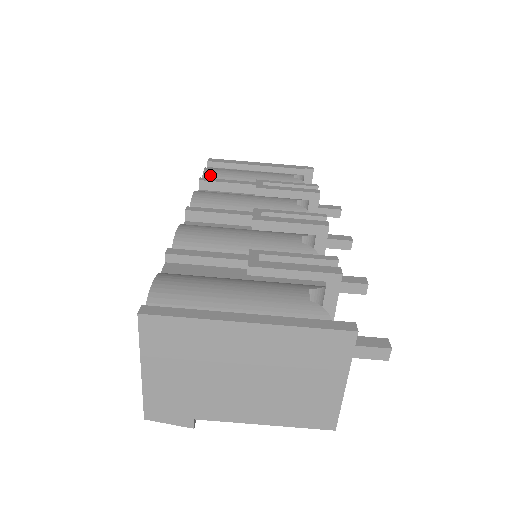
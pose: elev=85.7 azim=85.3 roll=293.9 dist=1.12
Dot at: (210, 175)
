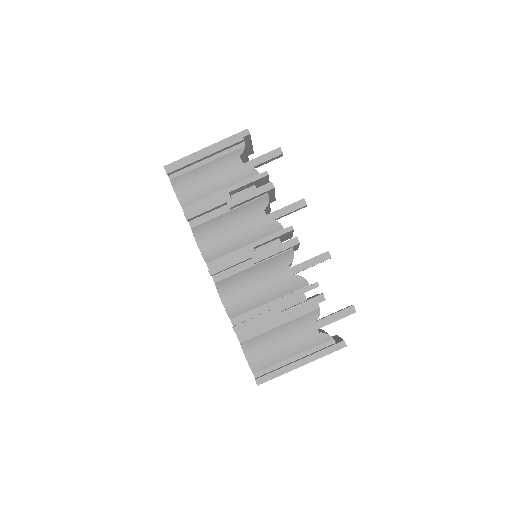
Dot at: (184, 199)
